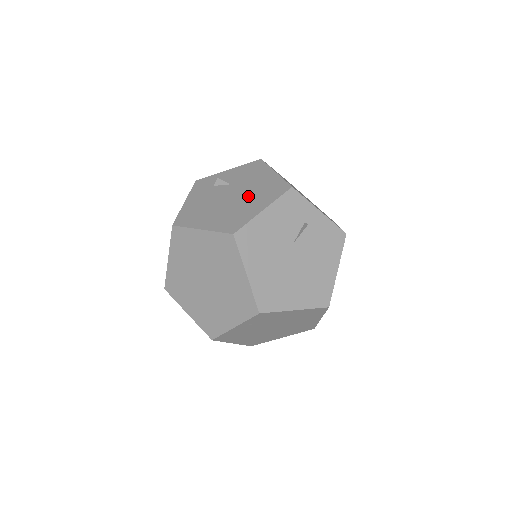
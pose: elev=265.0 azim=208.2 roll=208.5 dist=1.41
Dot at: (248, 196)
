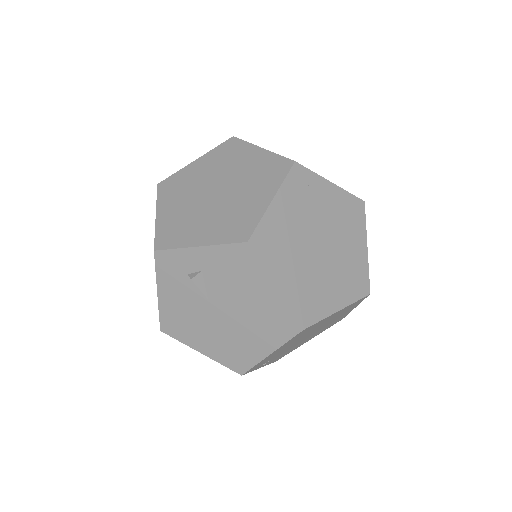
Dot at: occluded
